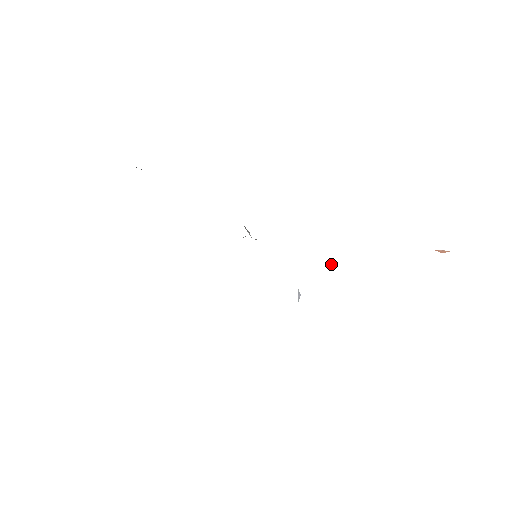
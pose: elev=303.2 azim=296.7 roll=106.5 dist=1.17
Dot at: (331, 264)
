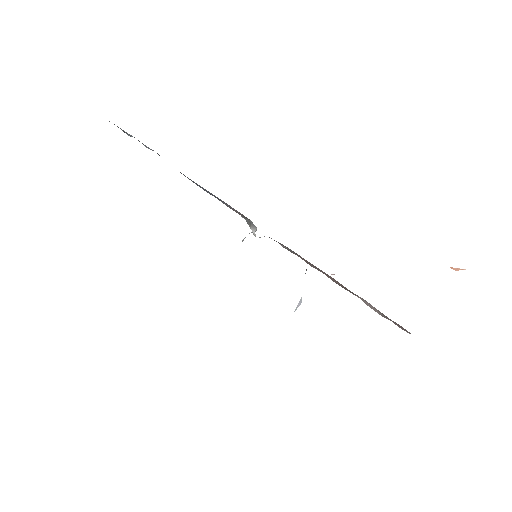
Dot at: occluded
